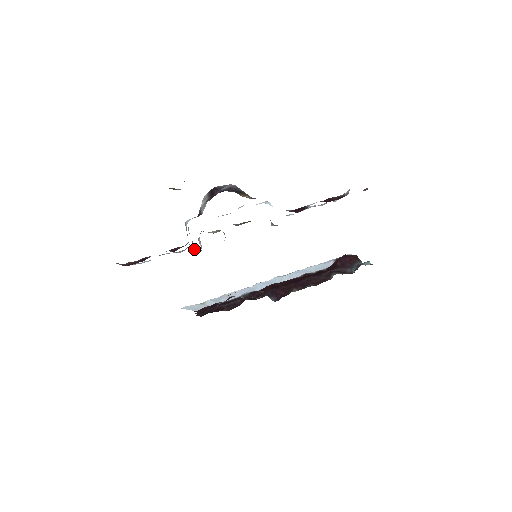
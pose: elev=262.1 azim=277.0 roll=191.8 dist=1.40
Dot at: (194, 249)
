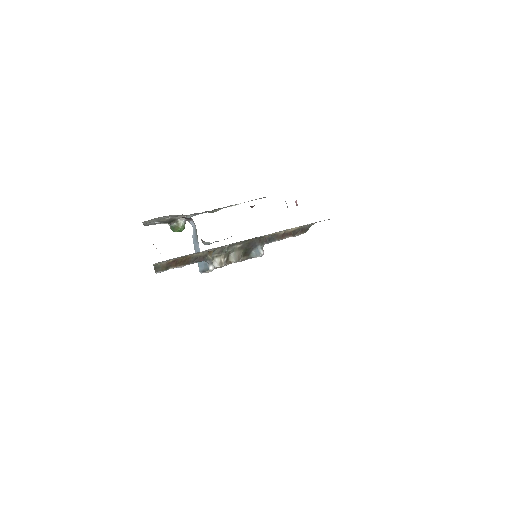
Dot at: (207, 268)
